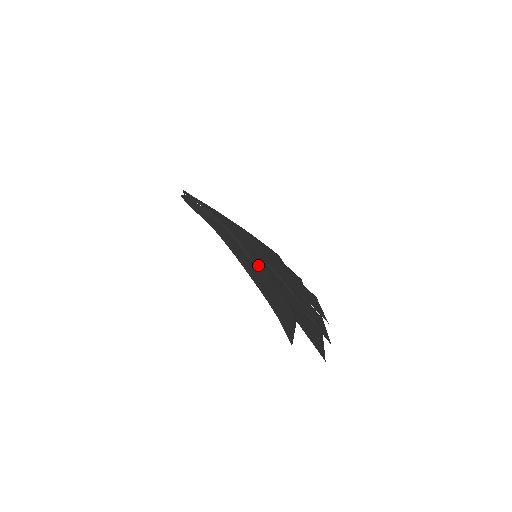
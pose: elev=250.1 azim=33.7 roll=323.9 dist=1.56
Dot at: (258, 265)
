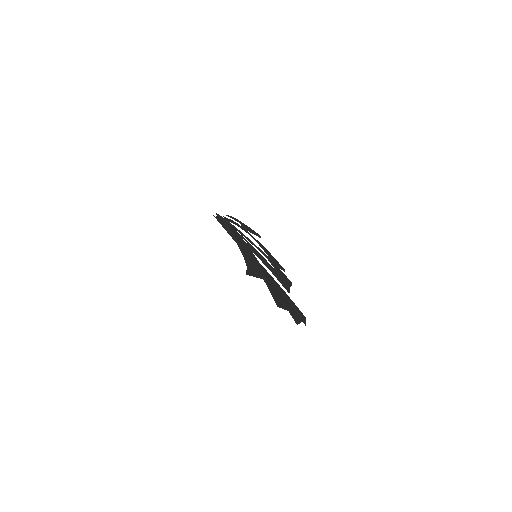
Dot at: (247, 228)
